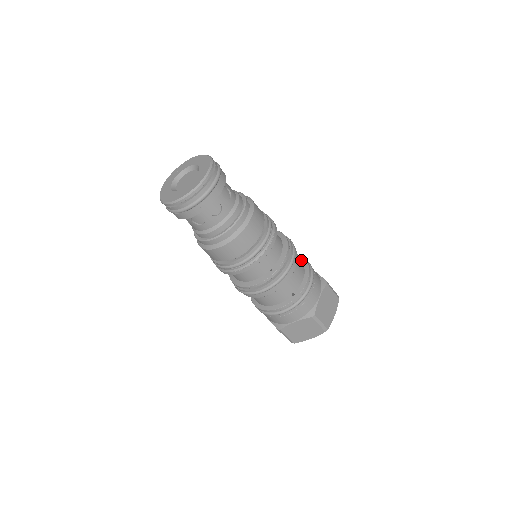
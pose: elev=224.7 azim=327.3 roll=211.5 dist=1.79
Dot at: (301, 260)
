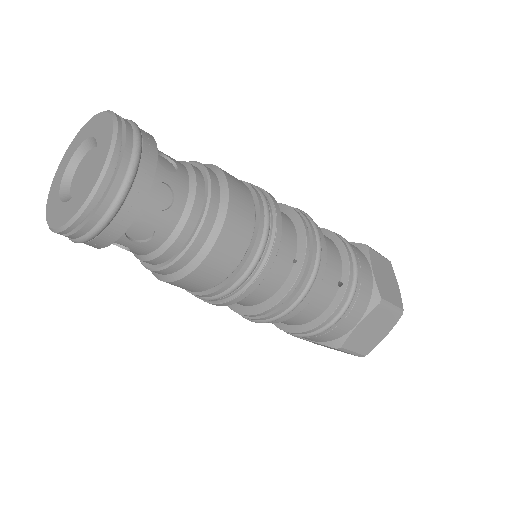
Dot at: occluded
